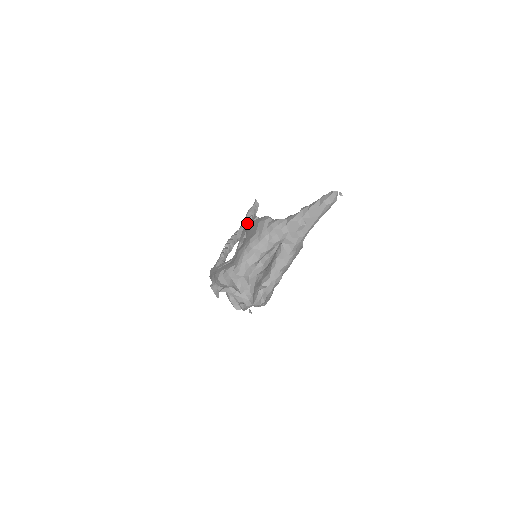
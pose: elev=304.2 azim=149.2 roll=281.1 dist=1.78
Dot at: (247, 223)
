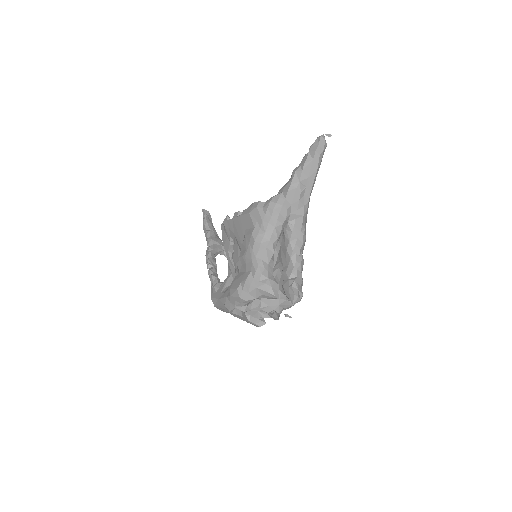
Dot at: (227, 226)
